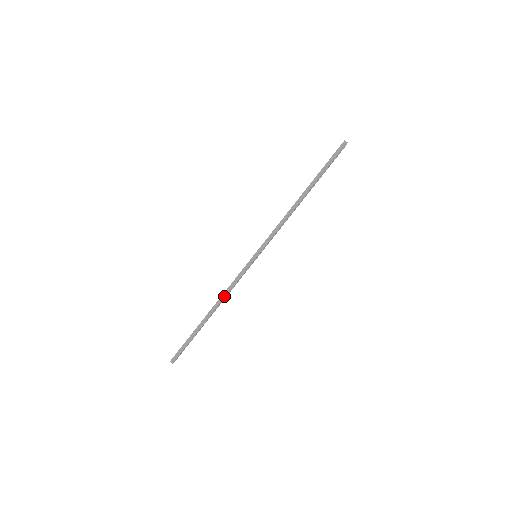
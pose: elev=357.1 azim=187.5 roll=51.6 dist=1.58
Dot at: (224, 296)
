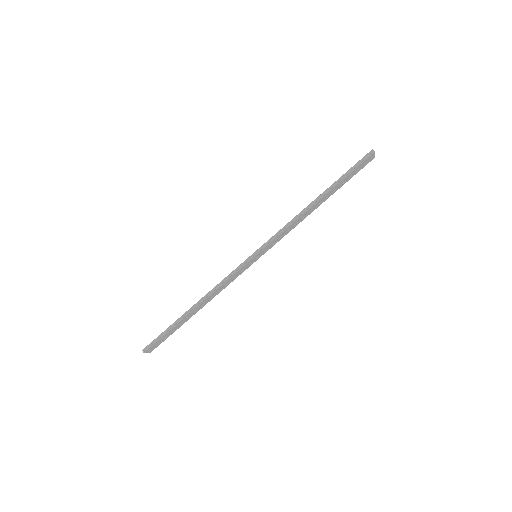
Dot at: (213, 291)
